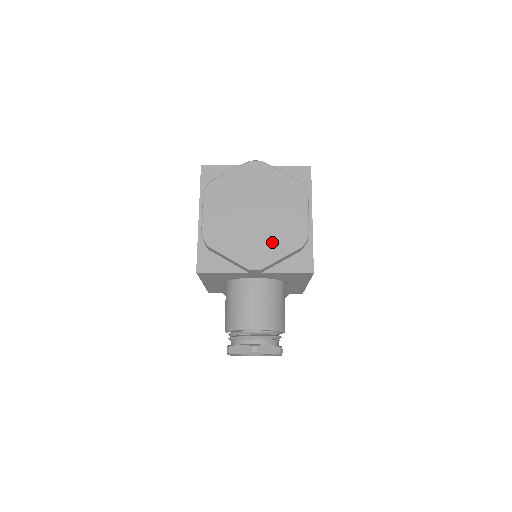
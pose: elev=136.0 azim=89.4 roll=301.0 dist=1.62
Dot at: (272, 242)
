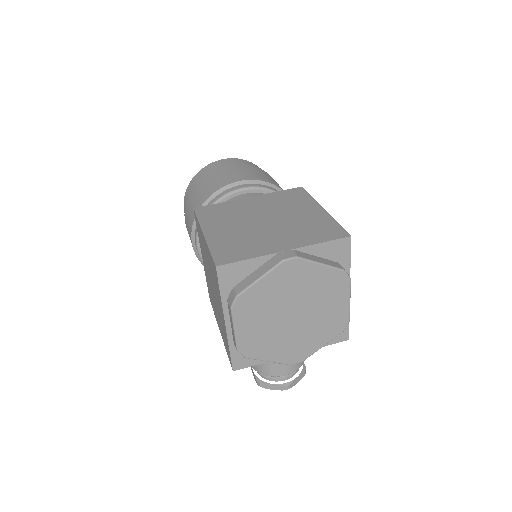
Dot at: (313, 337)
